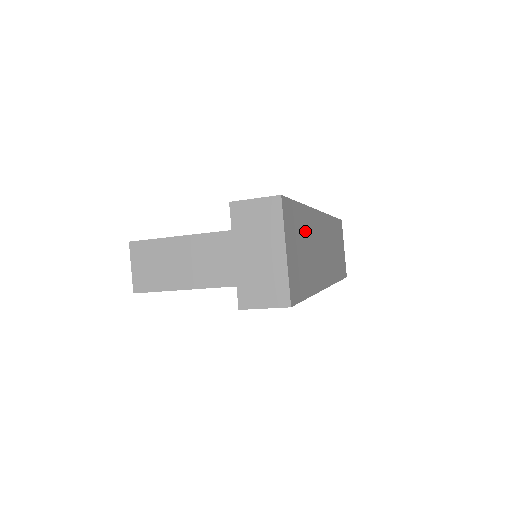
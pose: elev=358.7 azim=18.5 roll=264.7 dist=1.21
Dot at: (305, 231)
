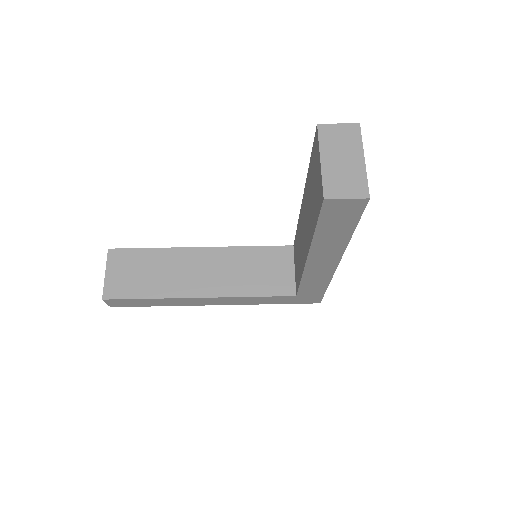
Dot at: occluded
